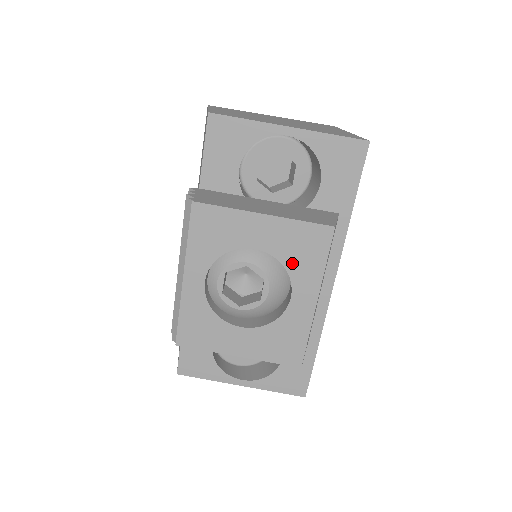
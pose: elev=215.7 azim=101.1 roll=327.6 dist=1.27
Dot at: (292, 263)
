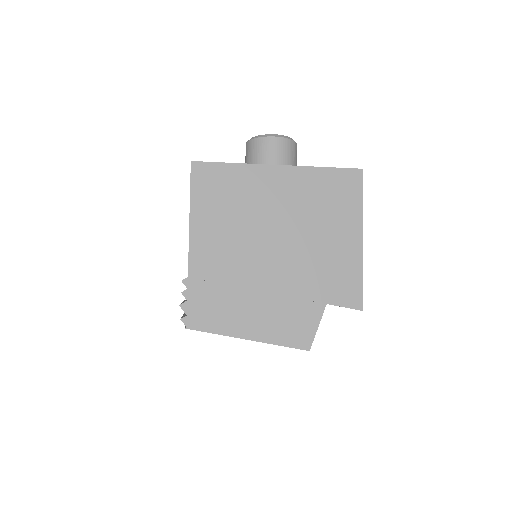
Dot at: occluded
